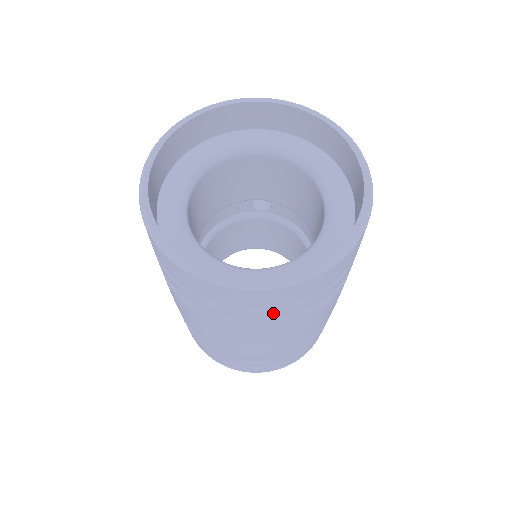
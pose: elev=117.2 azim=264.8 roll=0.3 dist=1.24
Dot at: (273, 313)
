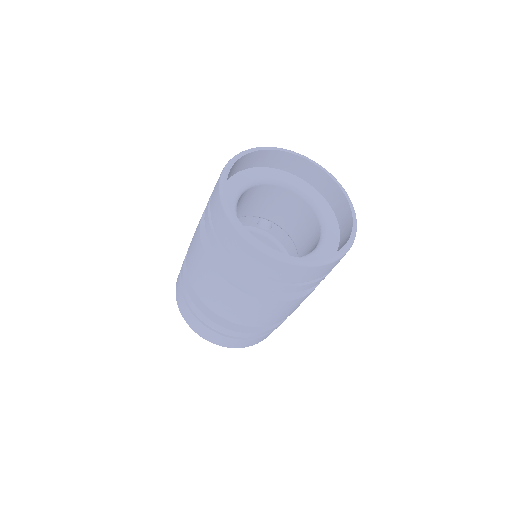
Dot at: (279, 285)
